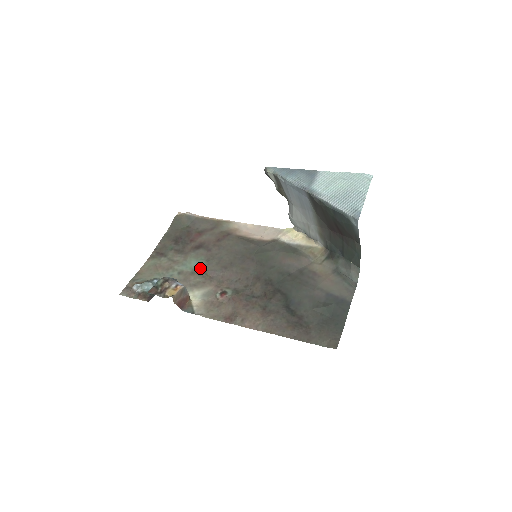
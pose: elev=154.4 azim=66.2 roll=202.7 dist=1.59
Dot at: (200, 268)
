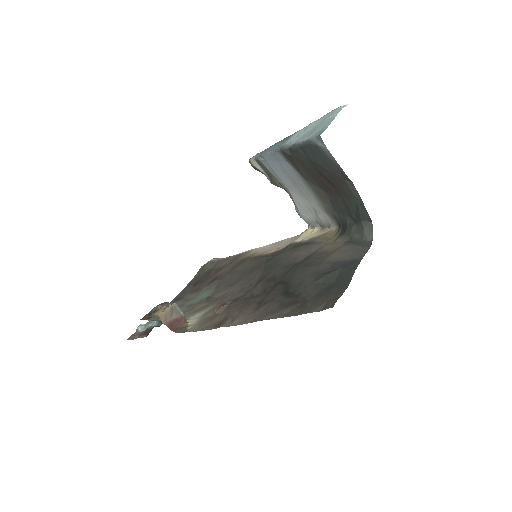
Dot at: (208, 295)
